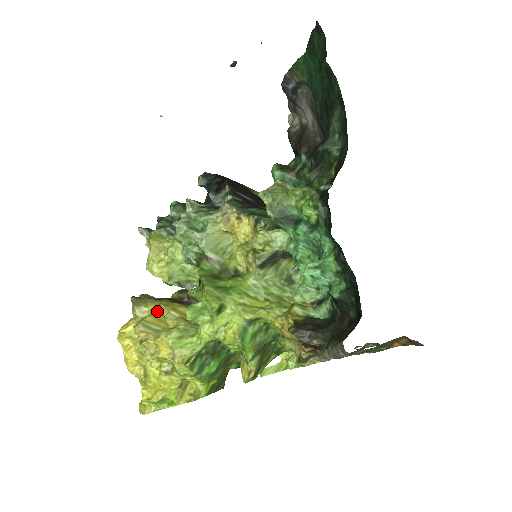
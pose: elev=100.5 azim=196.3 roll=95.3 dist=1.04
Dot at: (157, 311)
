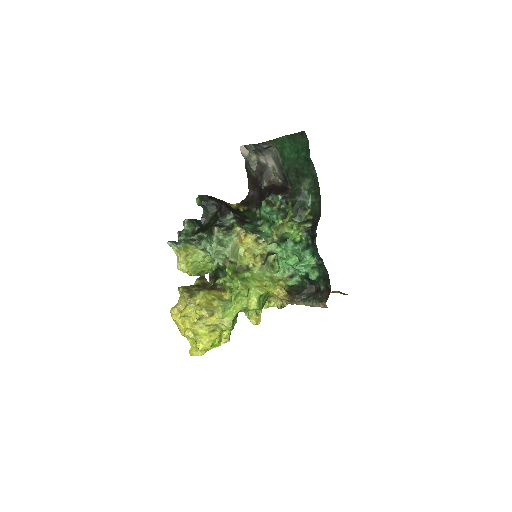
Dot at: (206, 298)
